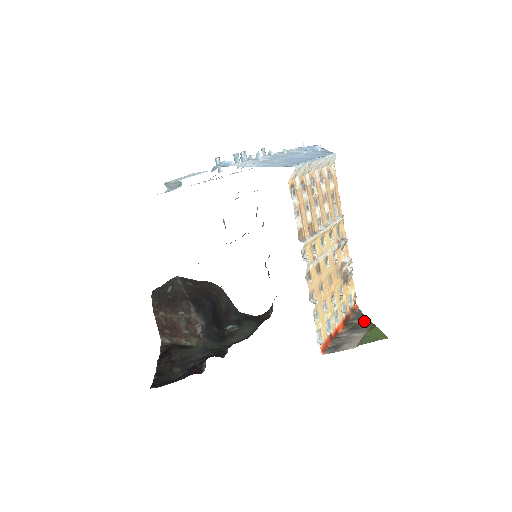
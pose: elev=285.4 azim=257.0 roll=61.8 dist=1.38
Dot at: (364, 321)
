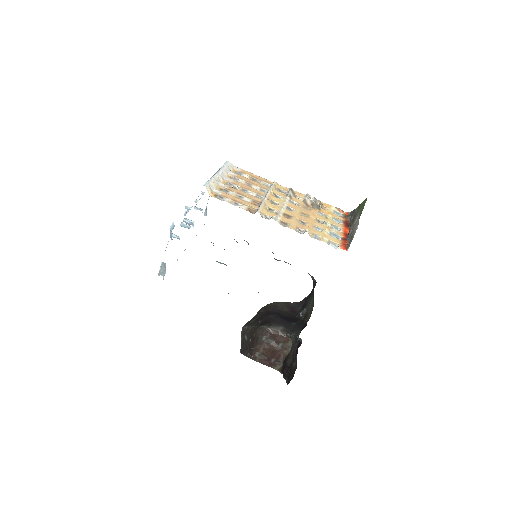
Dot at: (355, 211)
